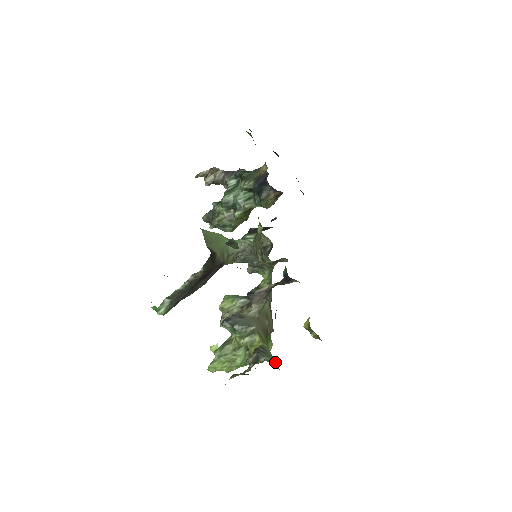
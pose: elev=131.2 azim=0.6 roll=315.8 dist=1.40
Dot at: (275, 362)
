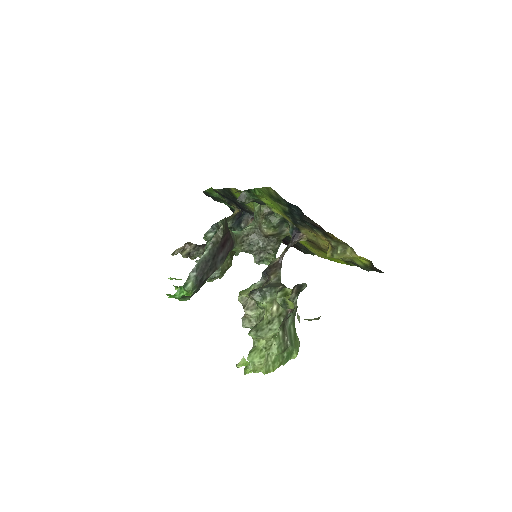
Dot at: occluded
